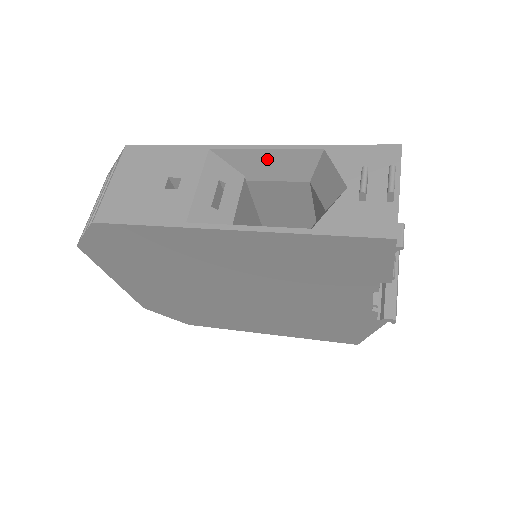
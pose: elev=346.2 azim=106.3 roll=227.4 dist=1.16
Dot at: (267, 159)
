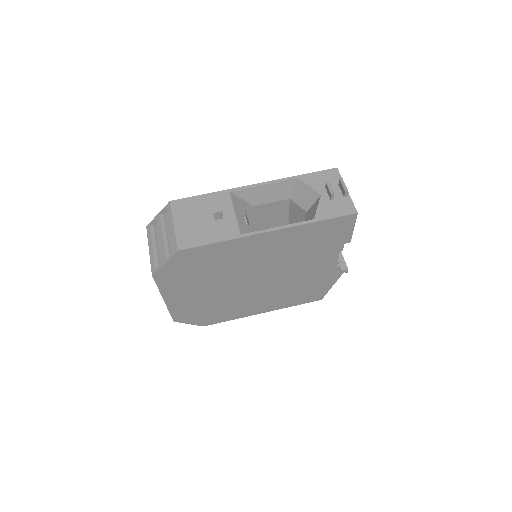
Dot at: (265, 190)
